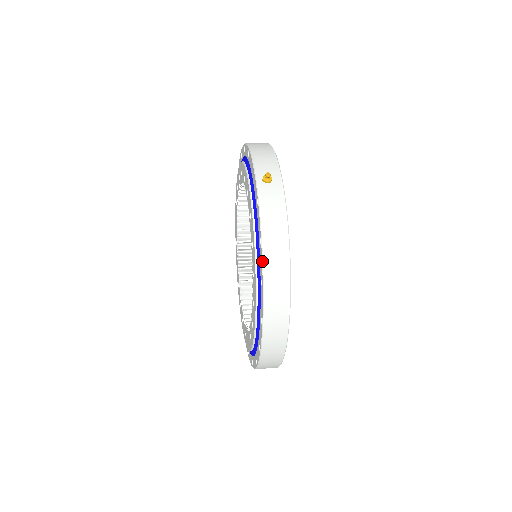
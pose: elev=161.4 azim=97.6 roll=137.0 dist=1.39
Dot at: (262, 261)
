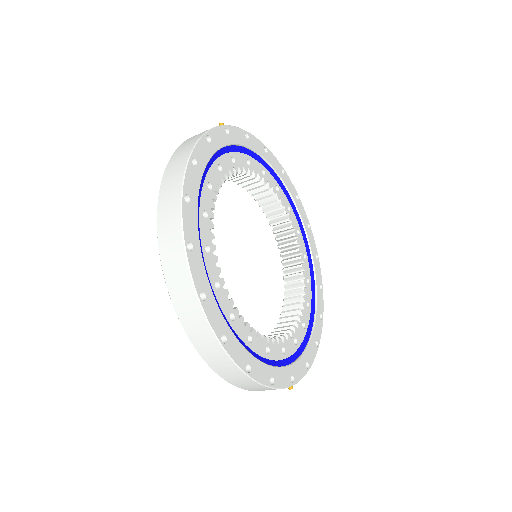
Dot at: (174, 152)
